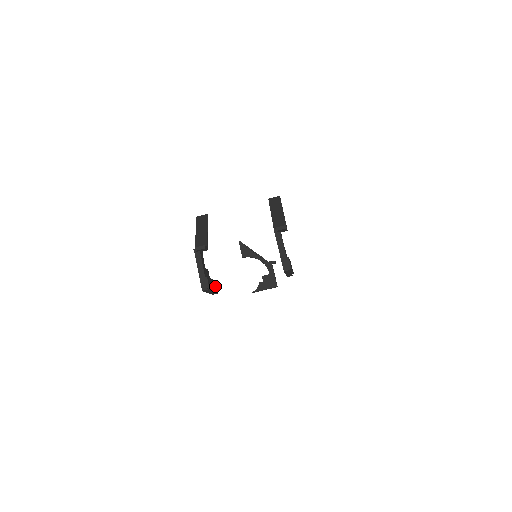
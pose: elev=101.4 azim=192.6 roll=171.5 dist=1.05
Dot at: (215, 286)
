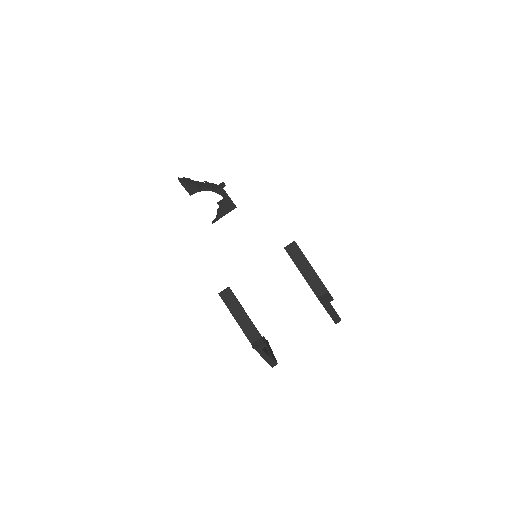
Dot at: (267, 342)
